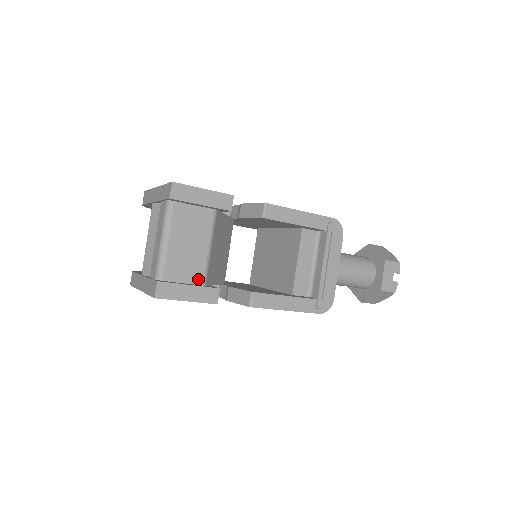
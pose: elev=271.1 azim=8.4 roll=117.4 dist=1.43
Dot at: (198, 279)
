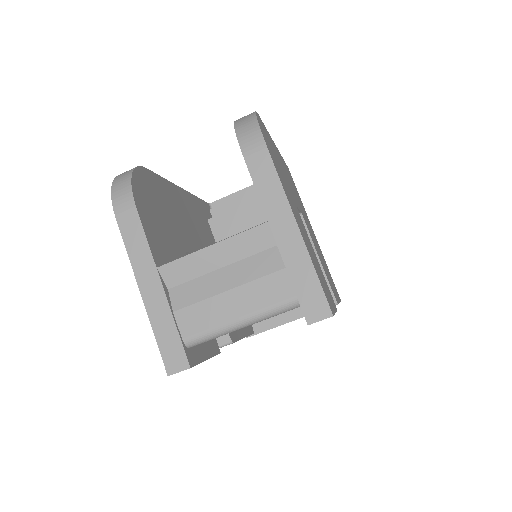
Dot at: occluded
